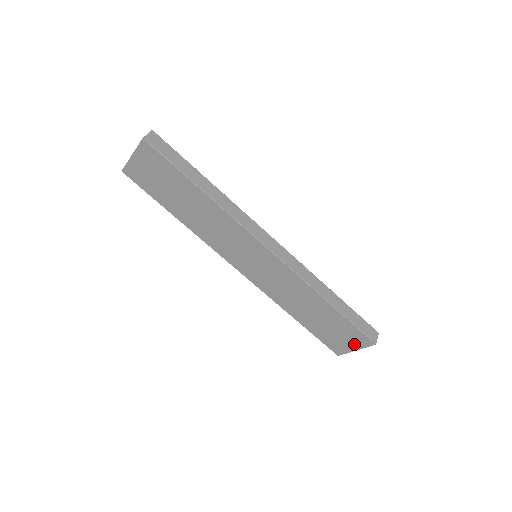
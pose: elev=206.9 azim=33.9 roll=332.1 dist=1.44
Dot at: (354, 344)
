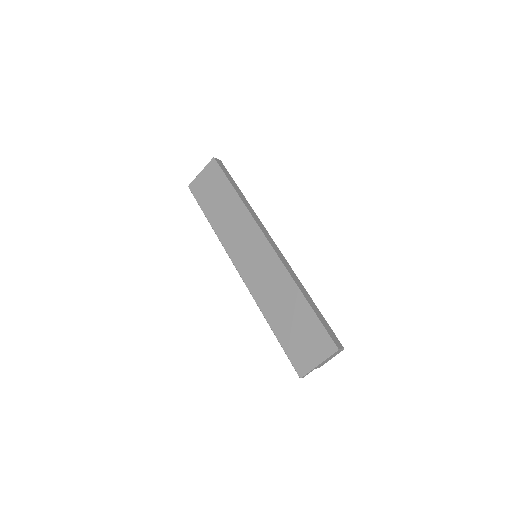
Dot at: (318, 354)
